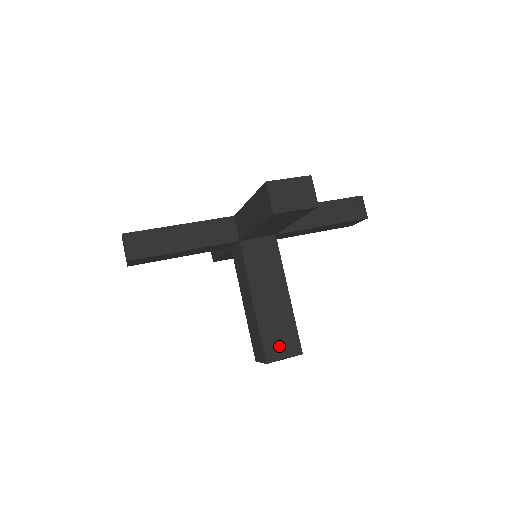
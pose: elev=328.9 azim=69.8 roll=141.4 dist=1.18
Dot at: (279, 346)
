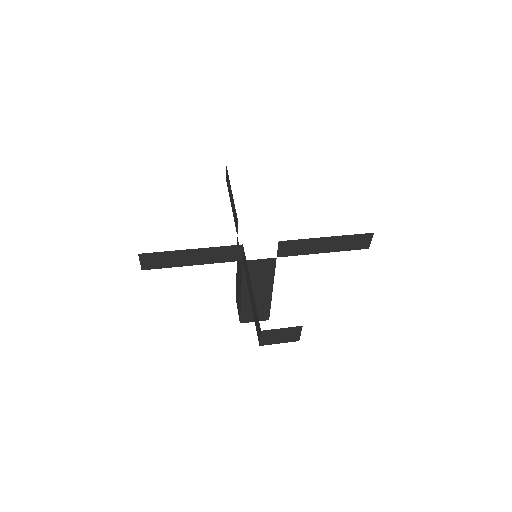
Dot at: (253, 316)
